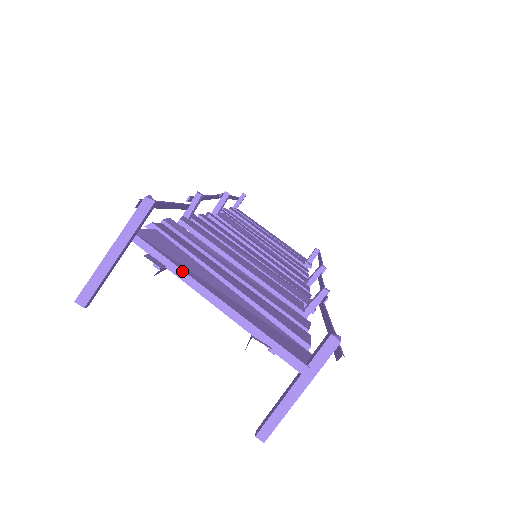
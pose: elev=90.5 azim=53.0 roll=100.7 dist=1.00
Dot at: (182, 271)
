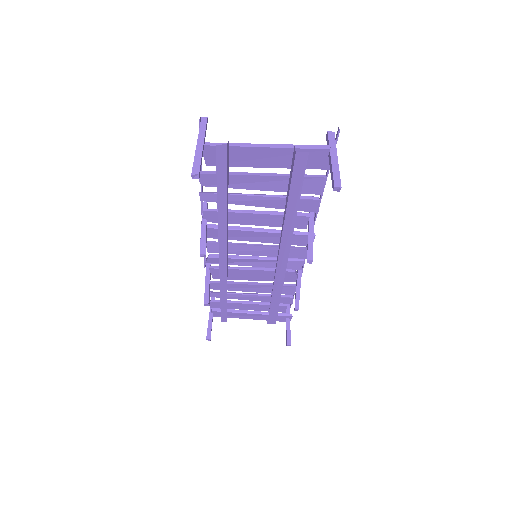
Dot at: (239, 144)
